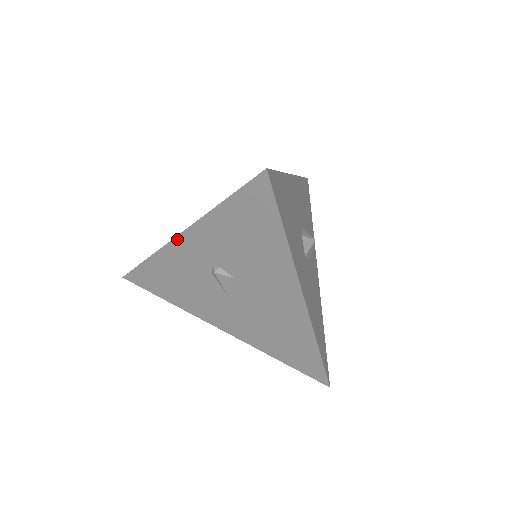
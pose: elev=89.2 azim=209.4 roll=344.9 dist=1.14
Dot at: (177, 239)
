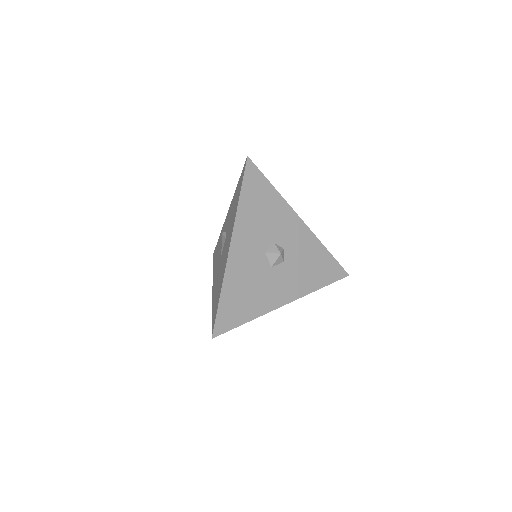
Dot at: occluded
